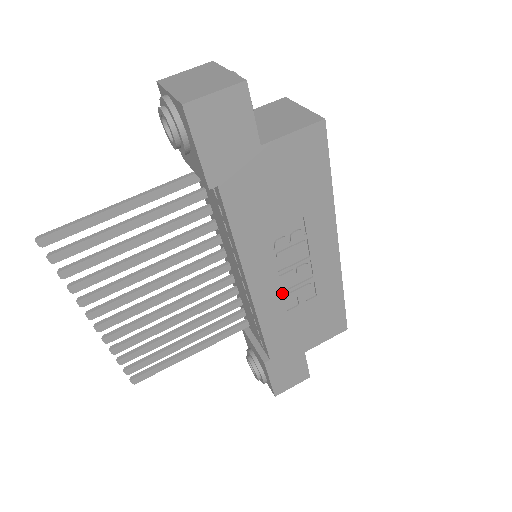
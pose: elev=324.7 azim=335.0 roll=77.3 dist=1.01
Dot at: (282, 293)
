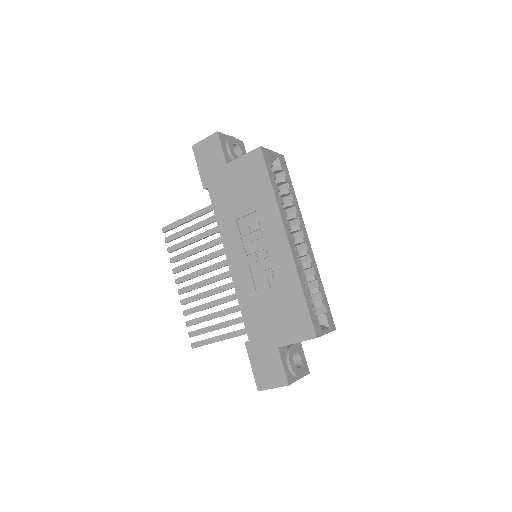
Dot at: (251, 274)
